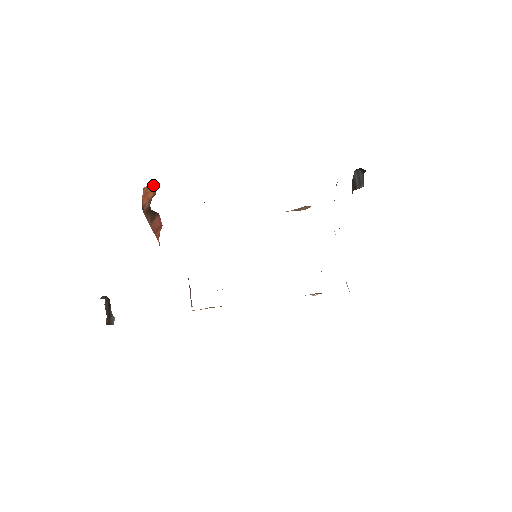
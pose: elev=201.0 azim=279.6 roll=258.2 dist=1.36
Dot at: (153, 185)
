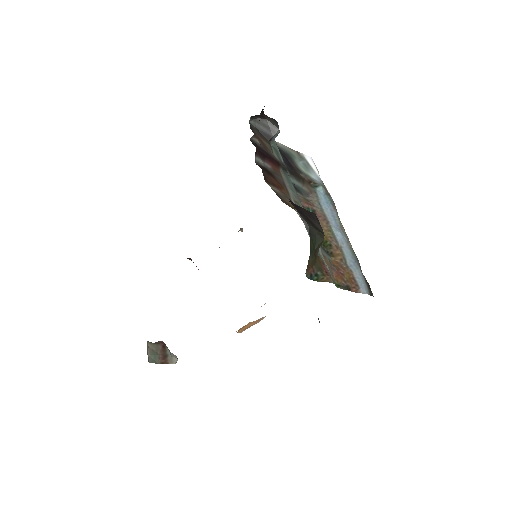
Dot at: occluded
